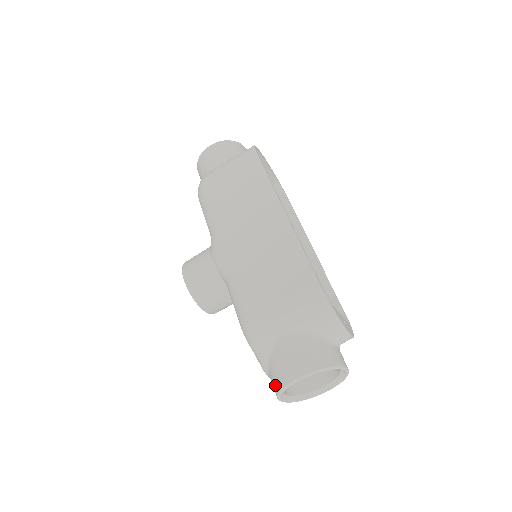
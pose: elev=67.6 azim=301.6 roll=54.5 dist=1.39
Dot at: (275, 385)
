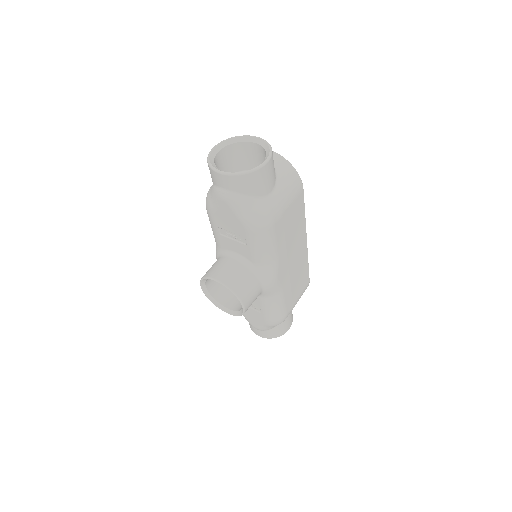
Dot at: occluded
